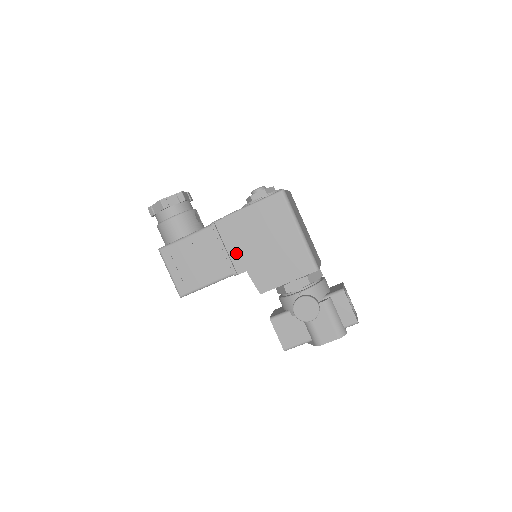
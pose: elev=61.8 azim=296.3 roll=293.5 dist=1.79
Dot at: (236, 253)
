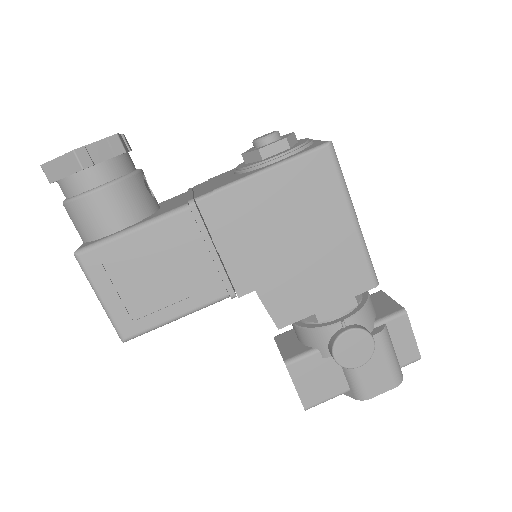
Dot at: (237, 259)
